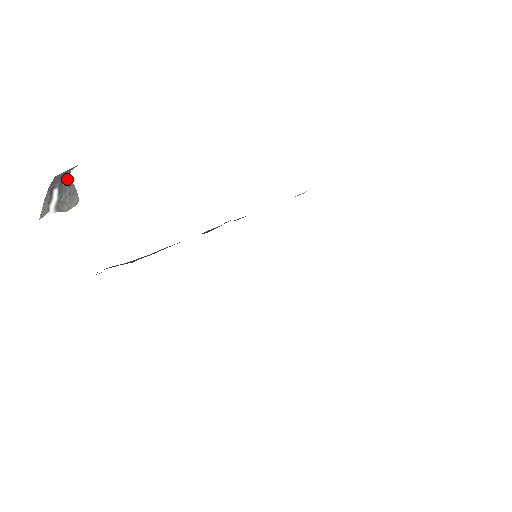
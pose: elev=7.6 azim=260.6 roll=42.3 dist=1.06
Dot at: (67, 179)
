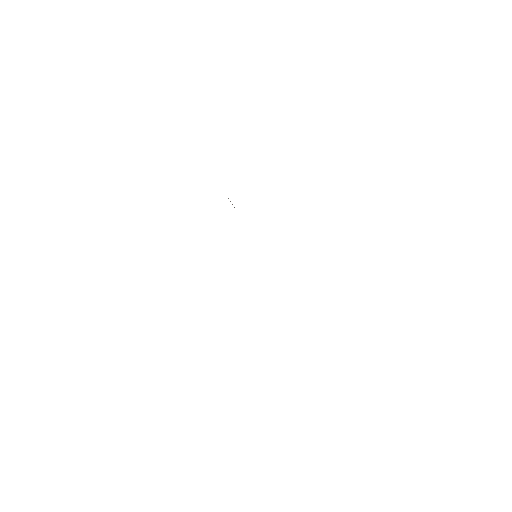
Dot at: occluded
